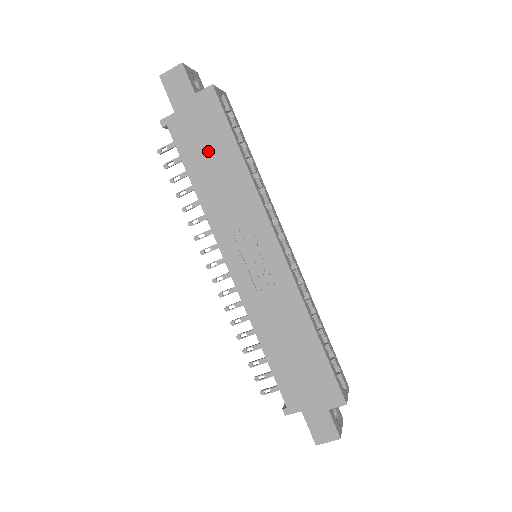
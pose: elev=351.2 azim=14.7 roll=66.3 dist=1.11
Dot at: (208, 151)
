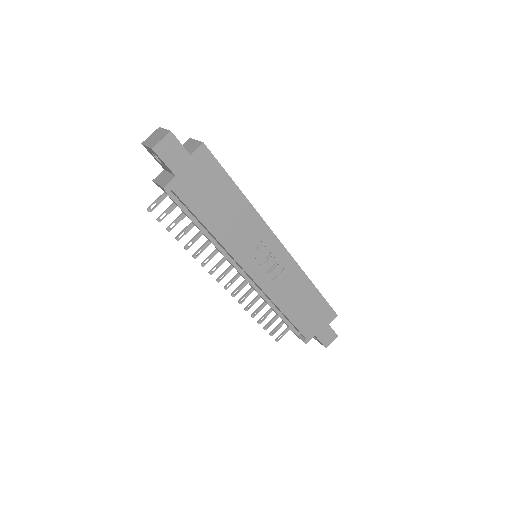
Dot at: (213, 198)
